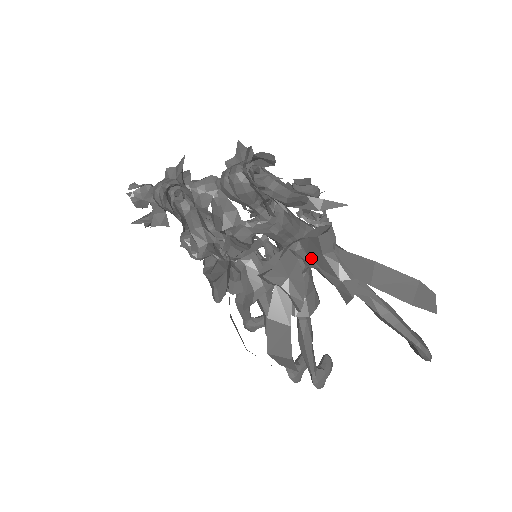
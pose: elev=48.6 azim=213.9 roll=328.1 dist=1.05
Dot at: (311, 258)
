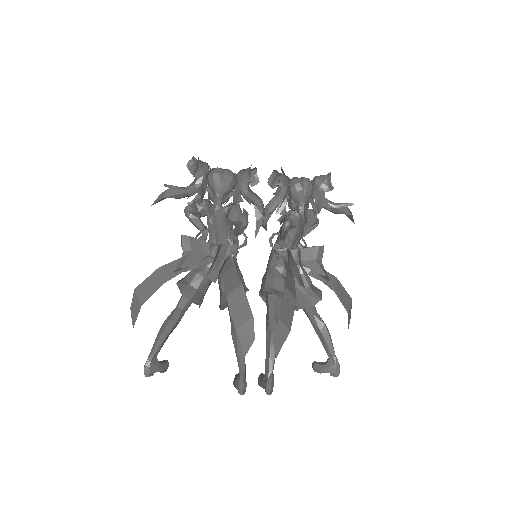
Dot at: (303, 264)
